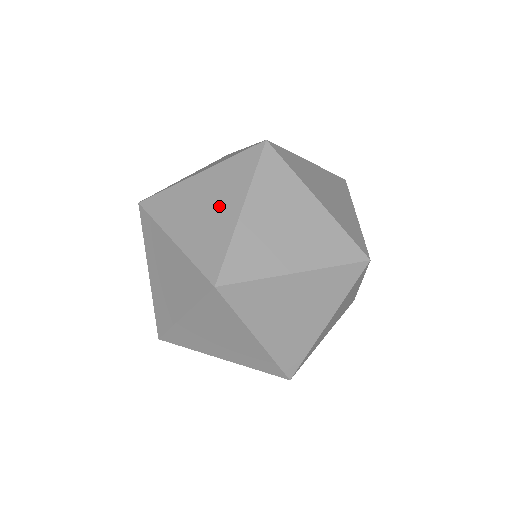
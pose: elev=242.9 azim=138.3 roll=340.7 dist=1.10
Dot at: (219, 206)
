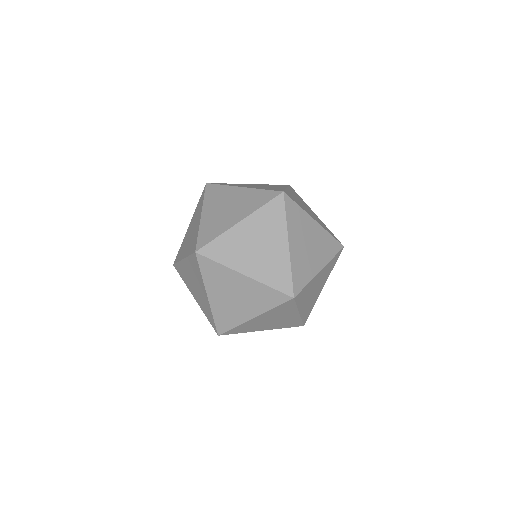
Dot at: (199, 289)
